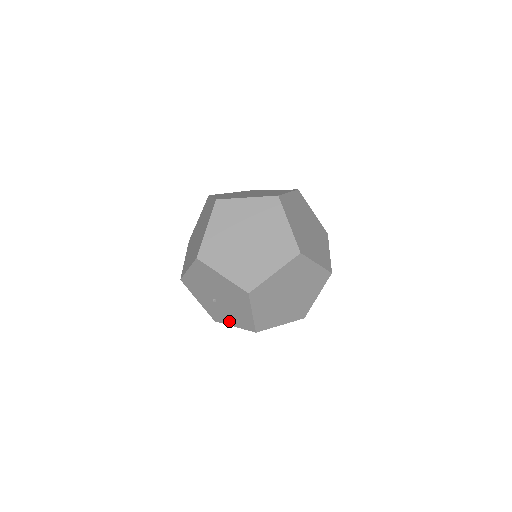
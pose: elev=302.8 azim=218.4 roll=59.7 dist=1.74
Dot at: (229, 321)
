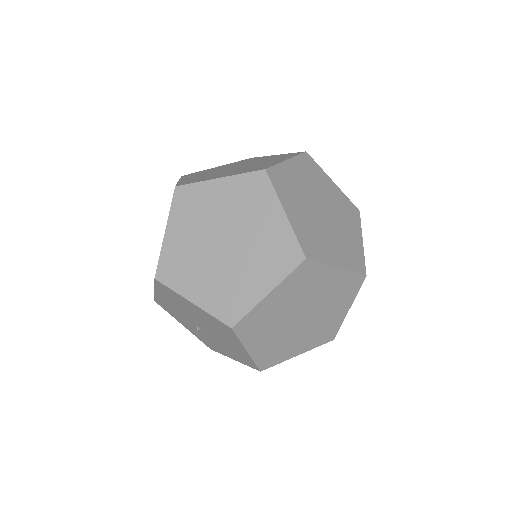
Dot at: (225, 353)
